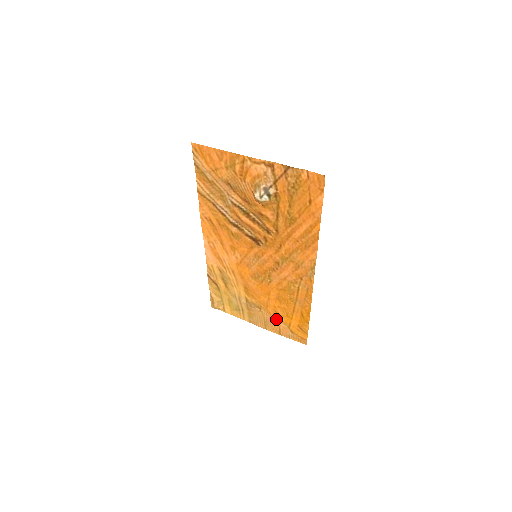
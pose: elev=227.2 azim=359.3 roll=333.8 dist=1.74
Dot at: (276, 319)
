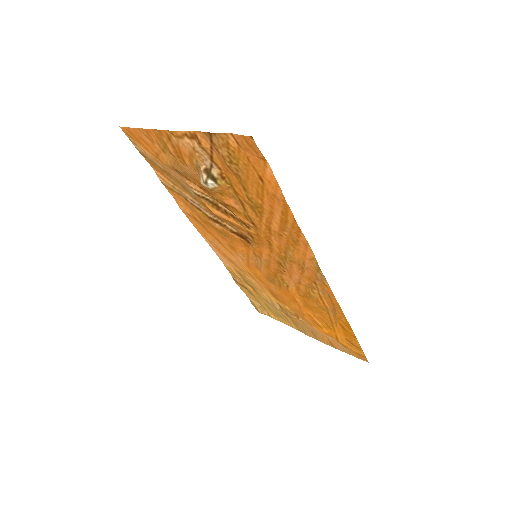
Dot at: (319, 330)
